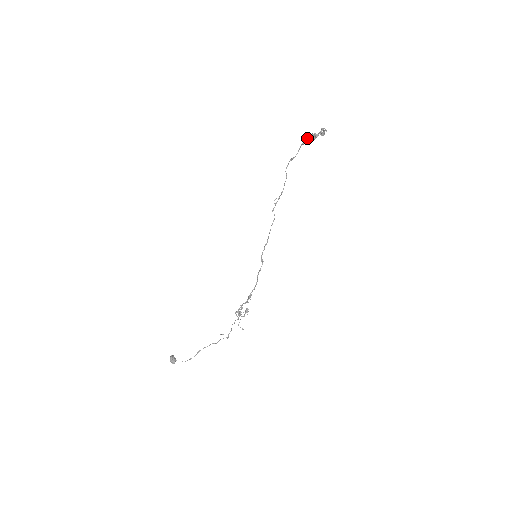
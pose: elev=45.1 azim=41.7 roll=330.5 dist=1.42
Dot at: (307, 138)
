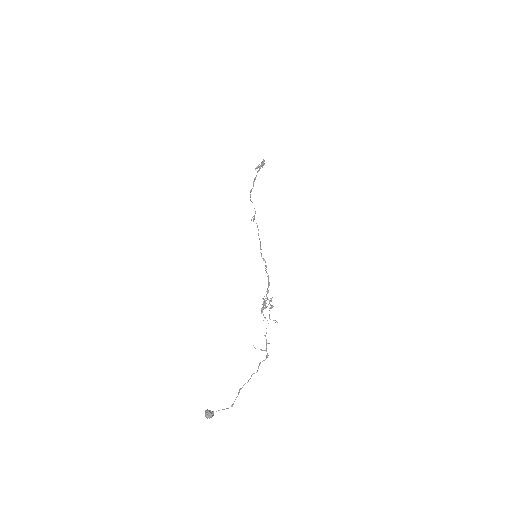
Dot at: (255, 177)
